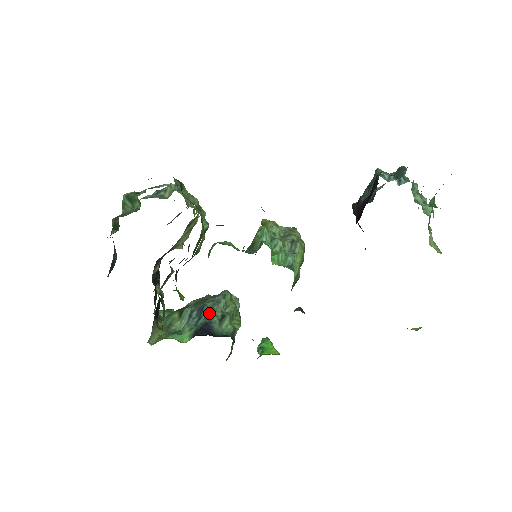
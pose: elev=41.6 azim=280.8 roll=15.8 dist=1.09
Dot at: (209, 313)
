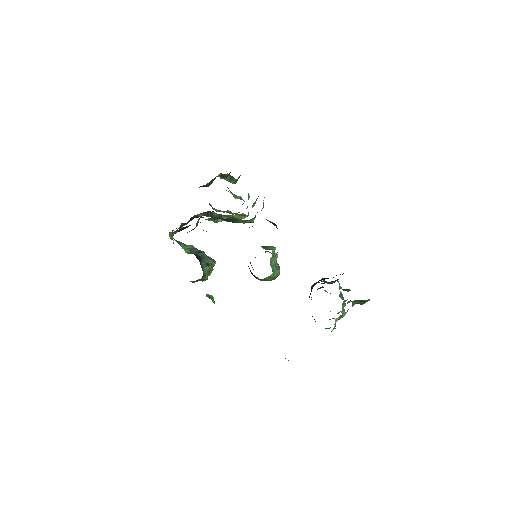
Dot at: (204, 256)
